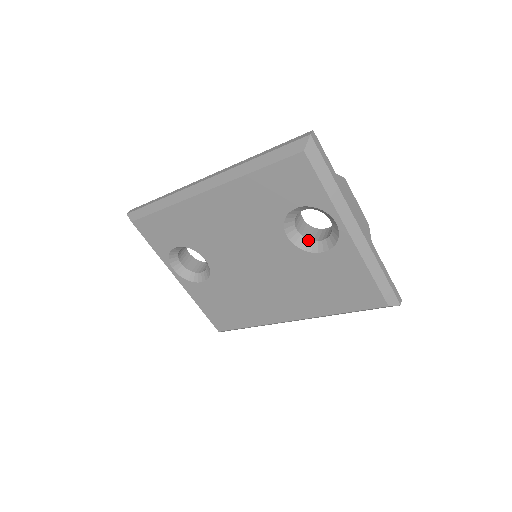
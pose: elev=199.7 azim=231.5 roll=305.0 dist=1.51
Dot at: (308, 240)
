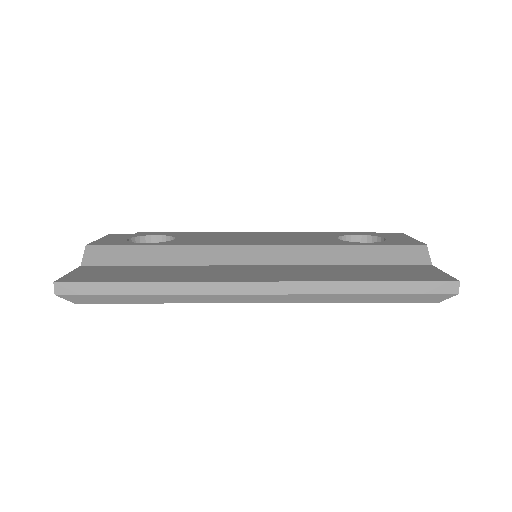
Dot at: occluded
